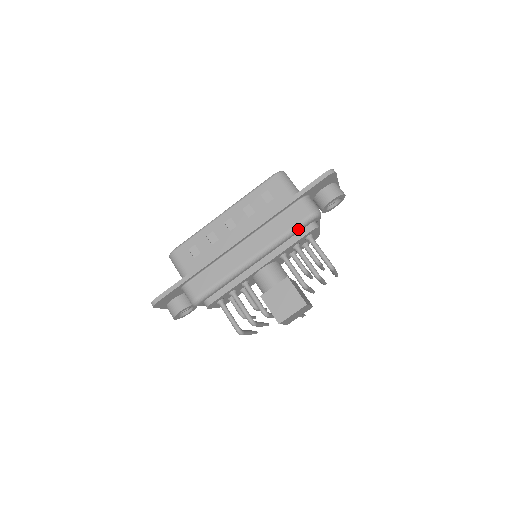
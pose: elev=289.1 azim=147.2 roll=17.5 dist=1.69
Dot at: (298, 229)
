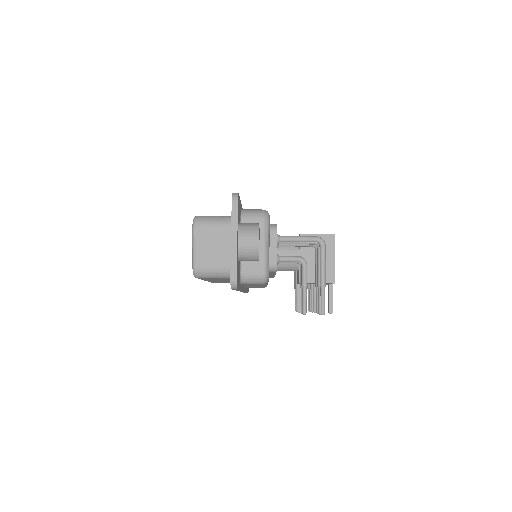
Dot at: occluded
